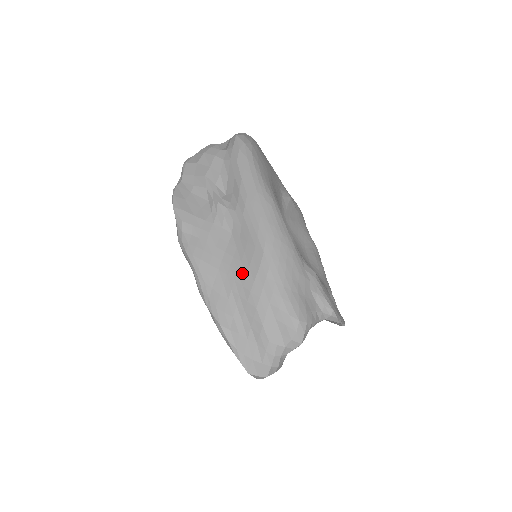
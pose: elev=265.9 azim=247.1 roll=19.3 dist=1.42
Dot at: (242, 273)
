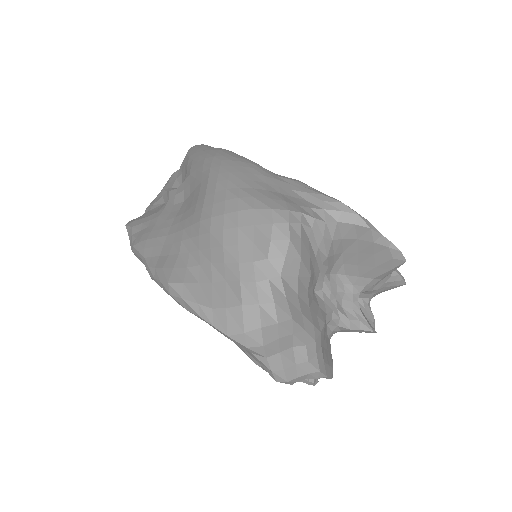
Dot at: (190, 215)
